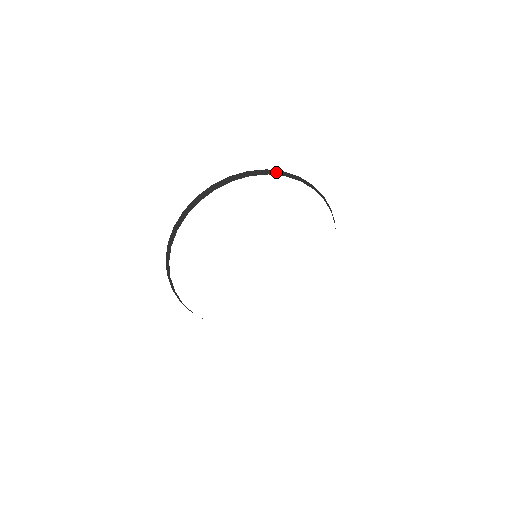
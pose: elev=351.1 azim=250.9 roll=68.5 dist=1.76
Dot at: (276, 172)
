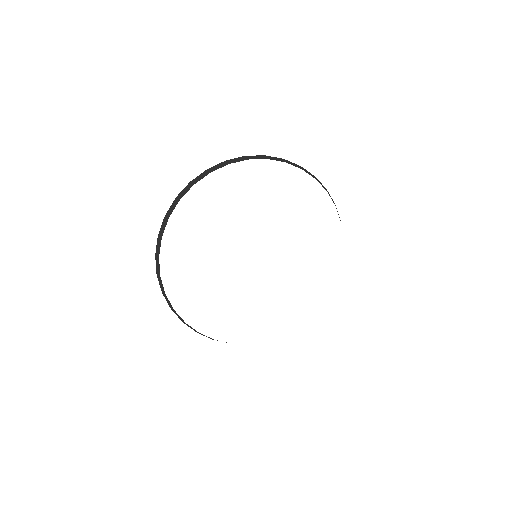
Dot at: (321, 184)
